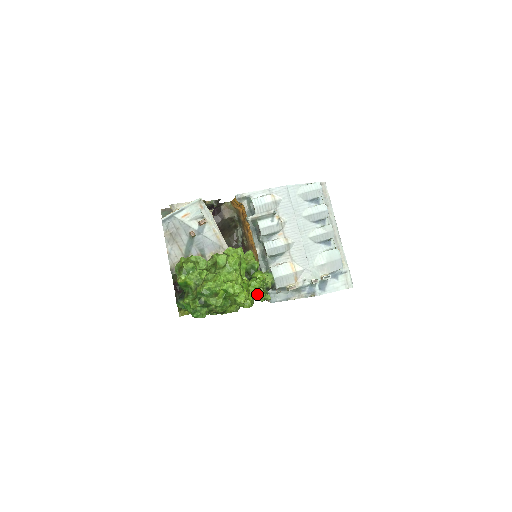
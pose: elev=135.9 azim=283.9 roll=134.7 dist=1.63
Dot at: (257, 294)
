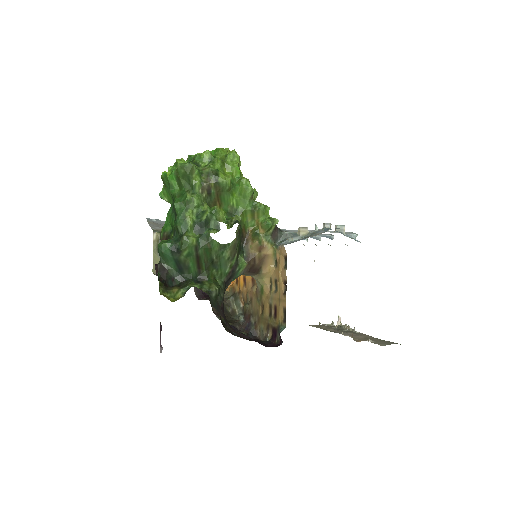
Dot at: (257, 202)
